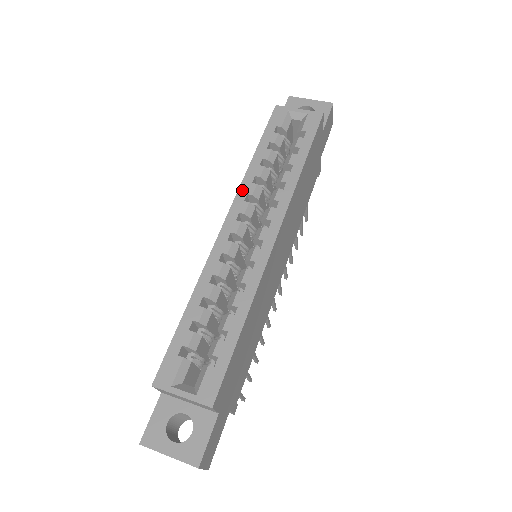
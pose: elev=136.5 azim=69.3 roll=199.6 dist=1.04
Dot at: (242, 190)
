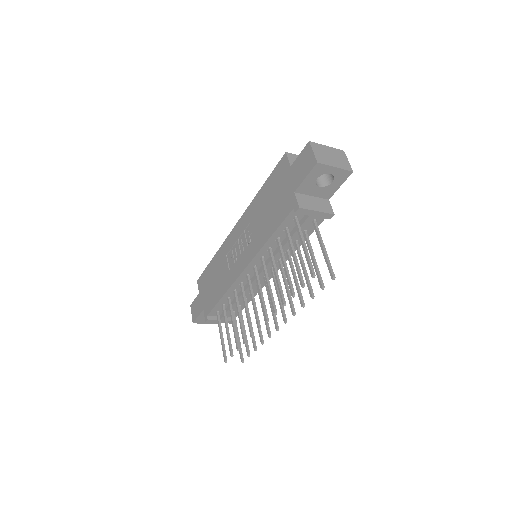
Dot at: occluded
